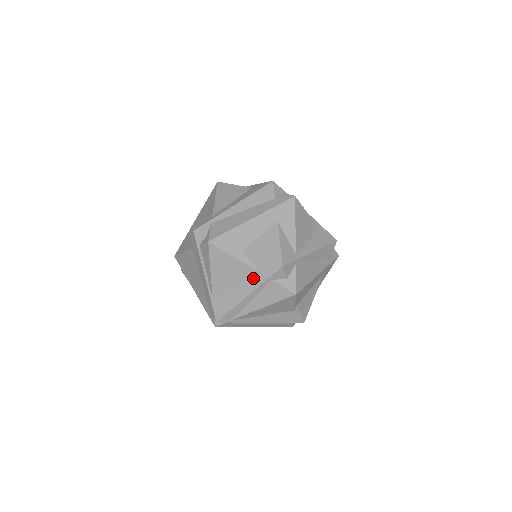
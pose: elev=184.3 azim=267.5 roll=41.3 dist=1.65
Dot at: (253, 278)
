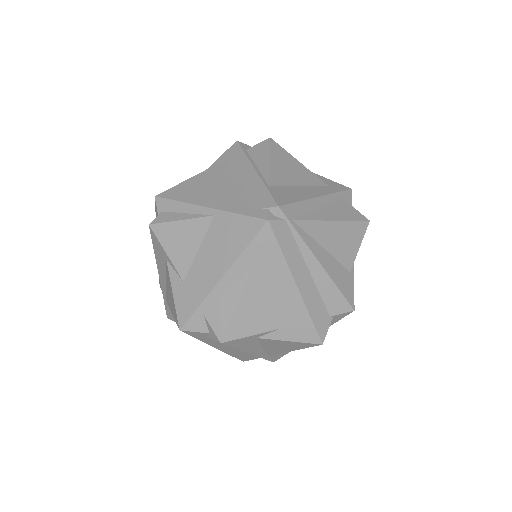
Dot at: (321, 187)
